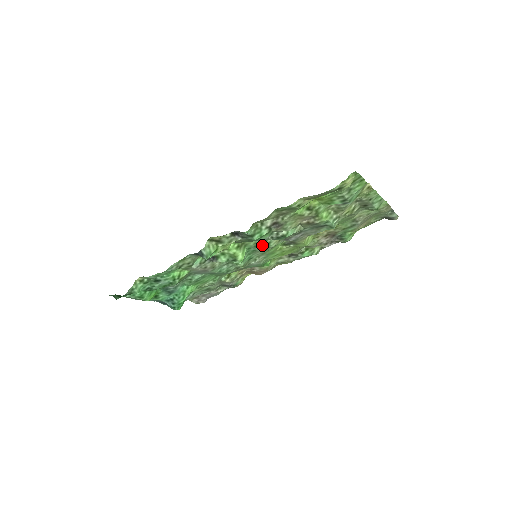
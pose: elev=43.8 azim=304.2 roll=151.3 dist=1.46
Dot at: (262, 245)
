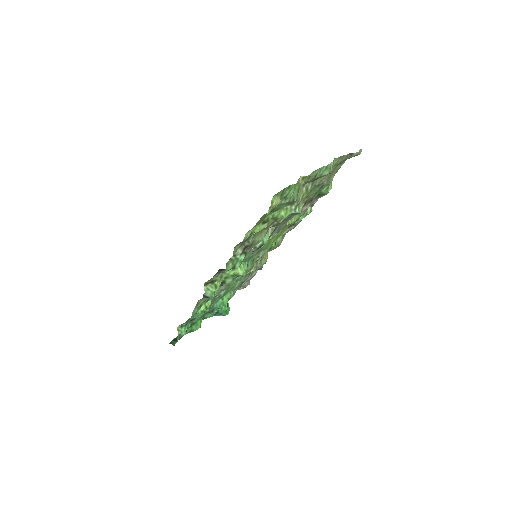
Dot at: occluded
